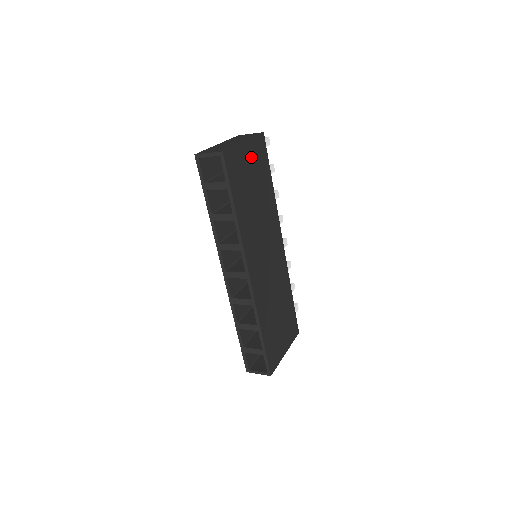
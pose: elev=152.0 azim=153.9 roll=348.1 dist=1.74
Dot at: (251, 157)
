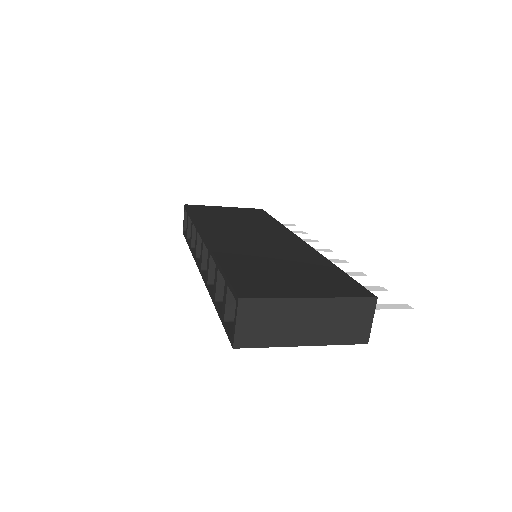
Dot at: (234, 211)
